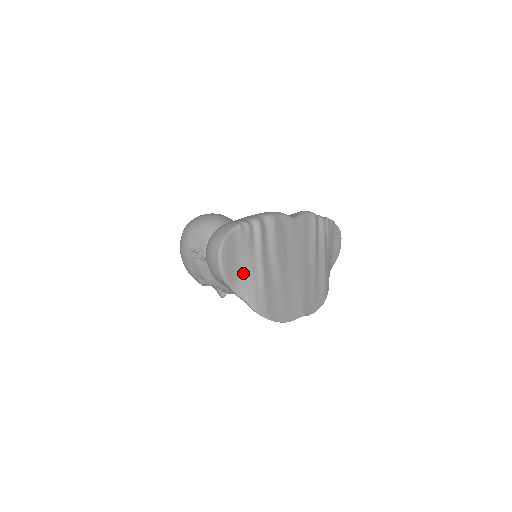
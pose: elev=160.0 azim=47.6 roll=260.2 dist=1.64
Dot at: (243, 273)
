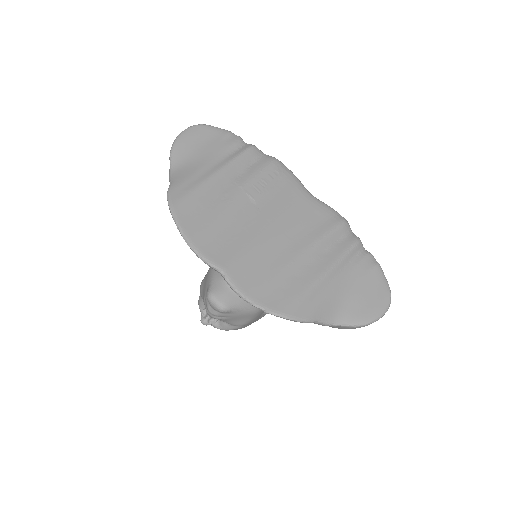
Dot at: (194, 162)
